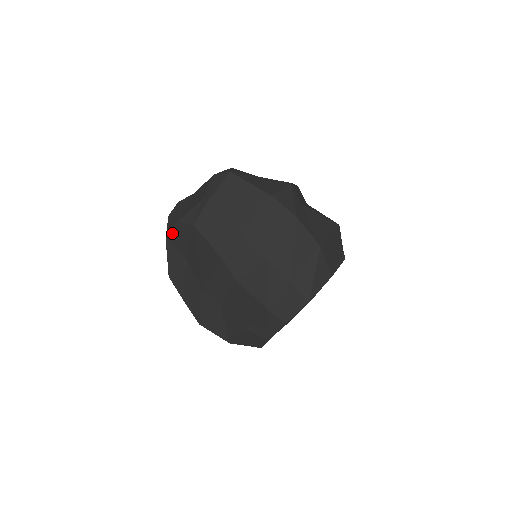
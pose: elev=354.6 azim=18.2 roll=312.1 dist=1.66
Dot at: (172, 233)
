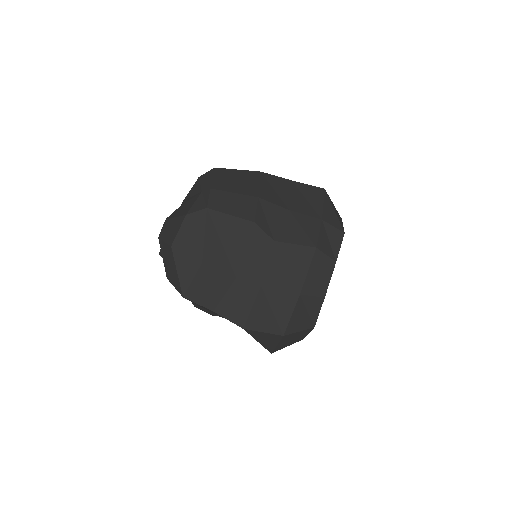
Dot at: (180, 235)
